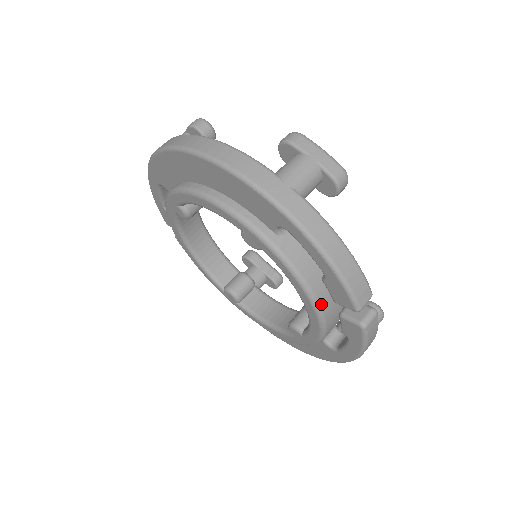
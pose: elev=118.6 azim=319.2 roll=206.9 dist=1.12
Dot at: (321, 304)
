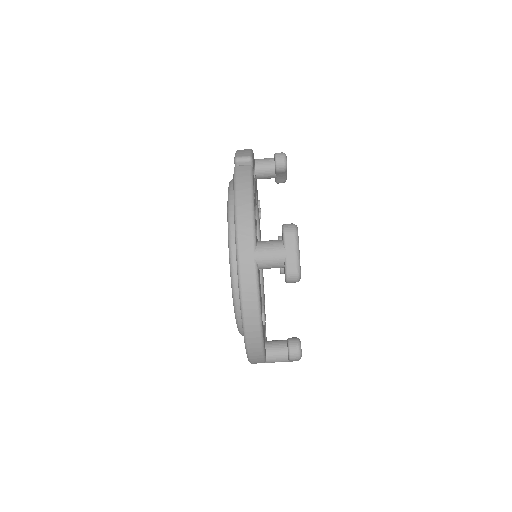
Dot at: occluded
